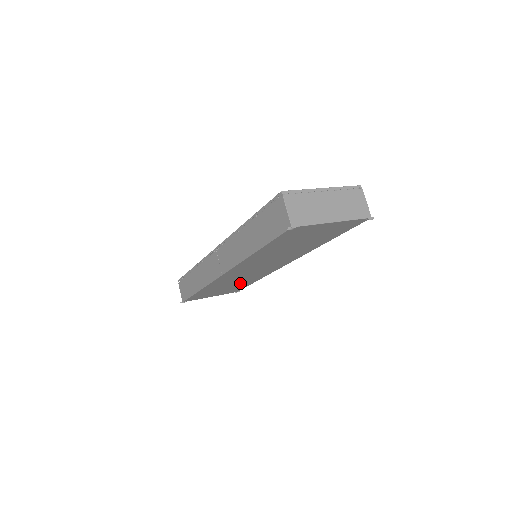
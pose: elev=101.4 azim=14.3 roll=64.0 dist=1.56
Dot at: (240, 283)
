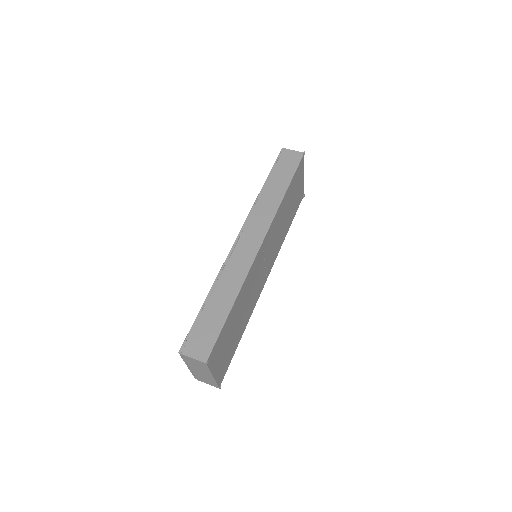
Dot at: (241, 323)
